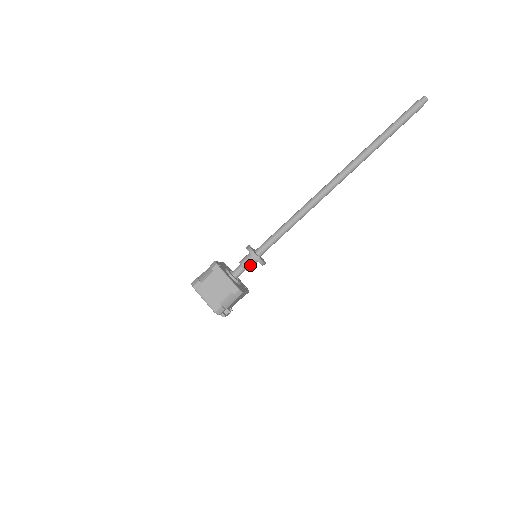
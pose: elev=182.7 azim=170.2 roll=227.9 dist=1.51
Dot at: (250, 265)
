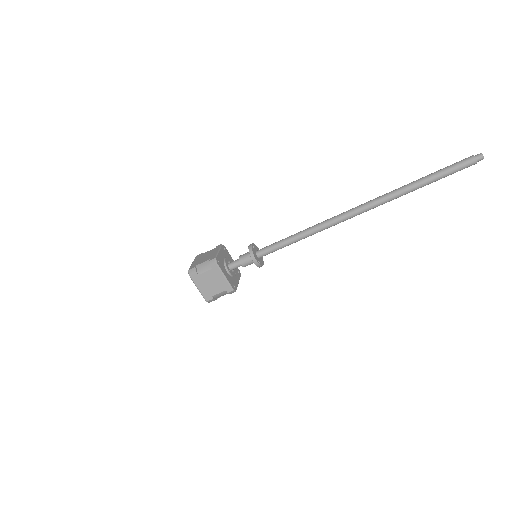
Dot at: (248, 264)
